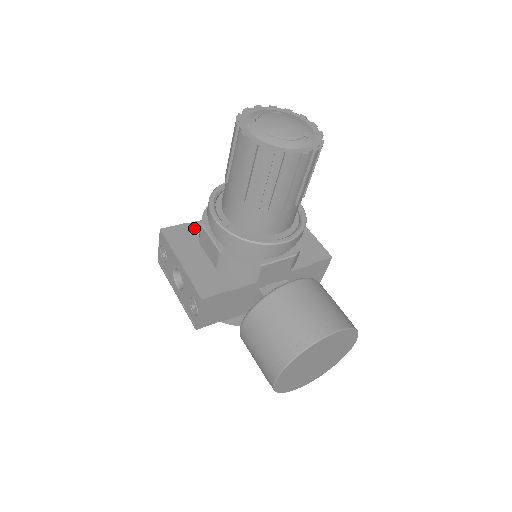
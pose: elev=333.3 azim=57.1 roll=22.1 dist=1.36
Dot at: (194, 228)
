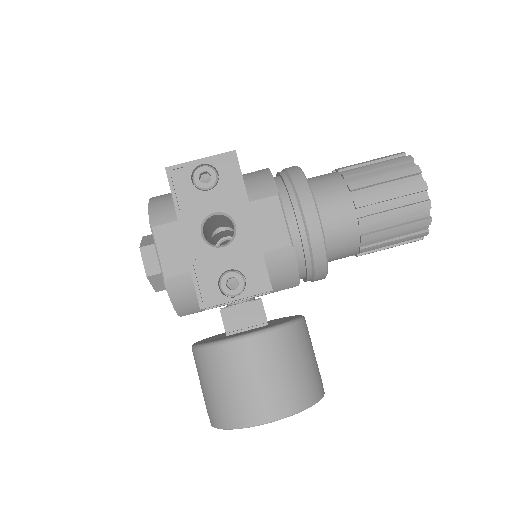
Dot at: occluded
